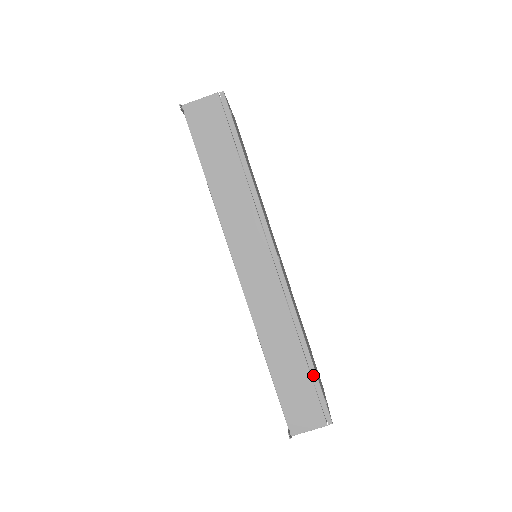
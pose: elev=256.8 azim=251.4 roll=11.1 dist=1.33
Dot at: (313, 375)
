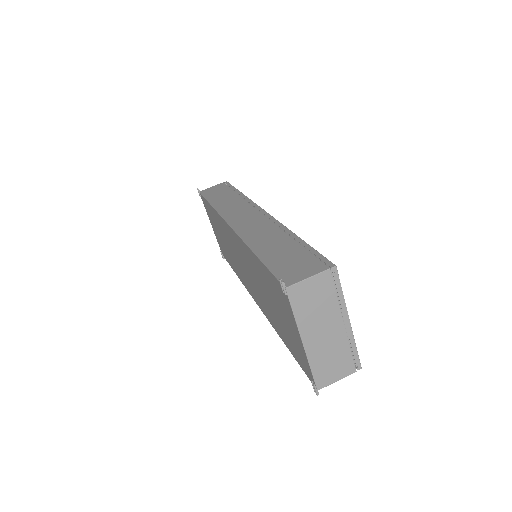
Dot at: (305, 246)
